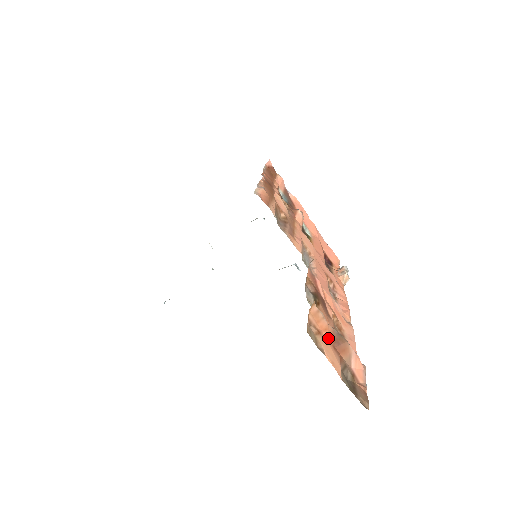
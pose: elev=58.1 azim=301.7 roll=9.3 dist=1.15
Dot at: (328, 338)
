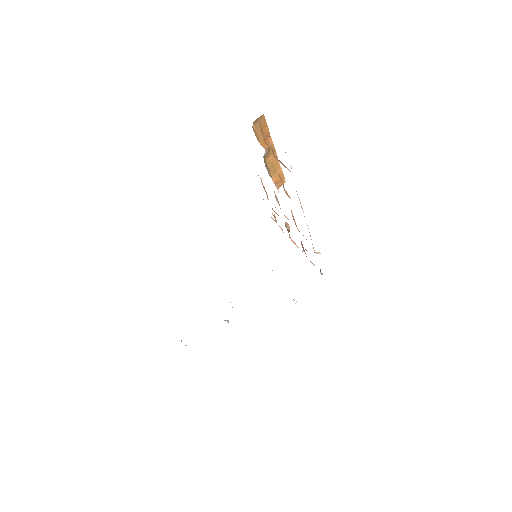
Dot at: occluded
